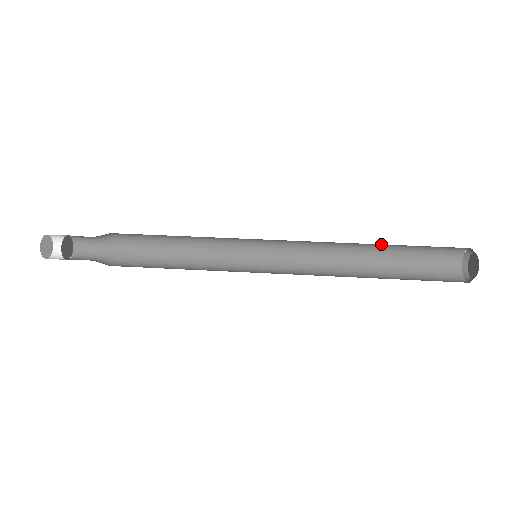
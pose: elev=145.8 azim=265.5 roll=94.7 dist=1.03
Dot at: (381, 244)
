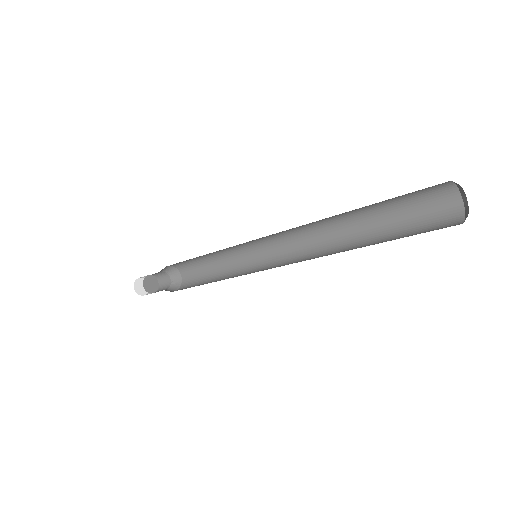
Dot at: (356, 210)
